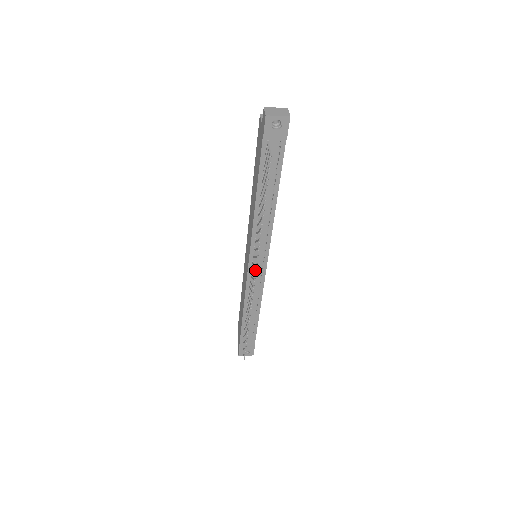
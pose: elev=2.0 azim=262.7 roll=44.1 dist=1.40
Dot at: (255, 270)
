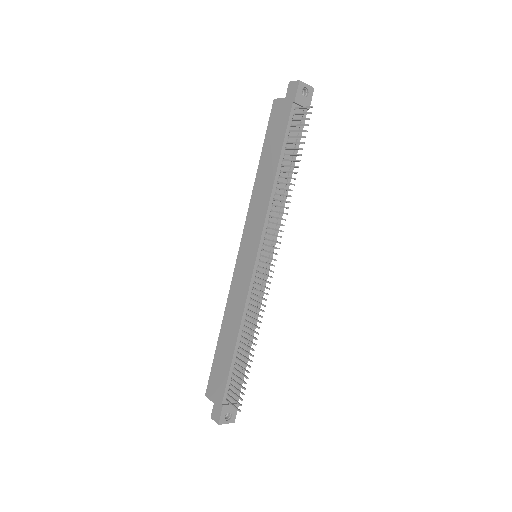
Dot at: (278, 248)
